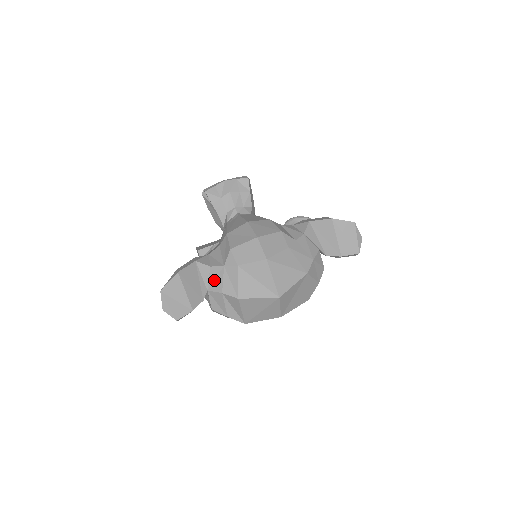
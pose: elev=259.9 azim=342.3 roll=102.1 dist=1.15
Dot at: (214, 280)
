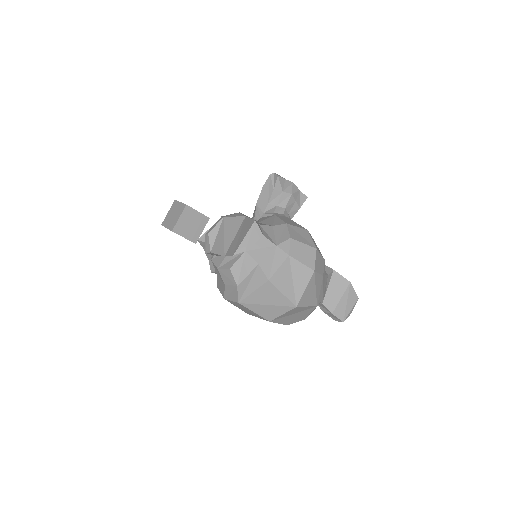
Dot at: (259, 248)
